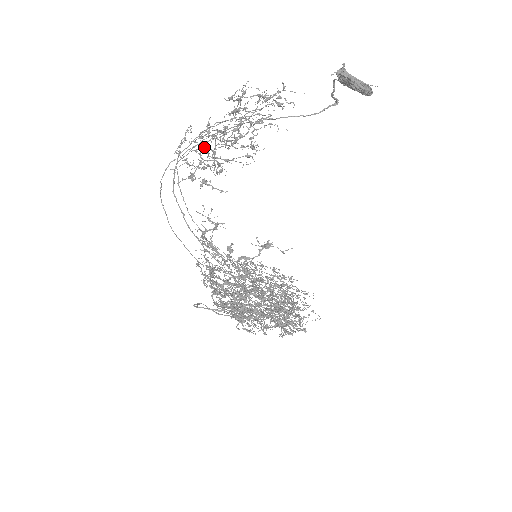
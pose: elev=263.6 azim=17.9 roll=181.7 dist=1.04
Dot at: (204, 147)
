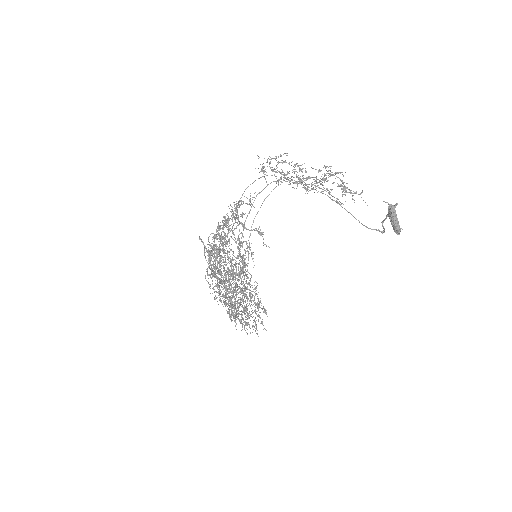
Dot at: occluded
